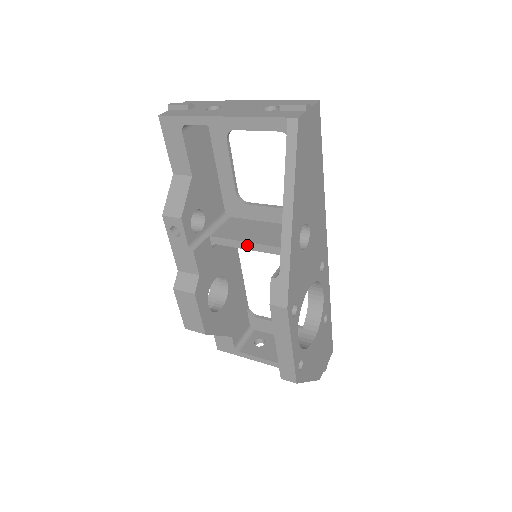
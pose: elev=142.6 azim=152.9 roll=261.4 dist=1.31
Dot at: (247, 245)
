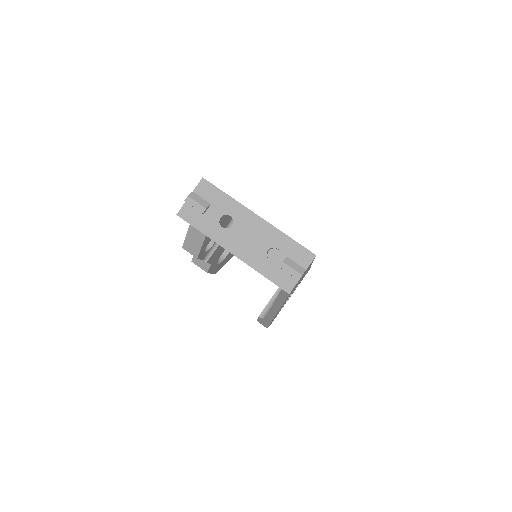
Dot at: occluded
